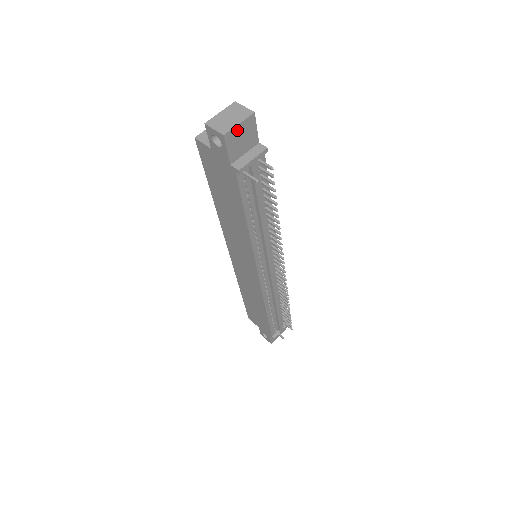
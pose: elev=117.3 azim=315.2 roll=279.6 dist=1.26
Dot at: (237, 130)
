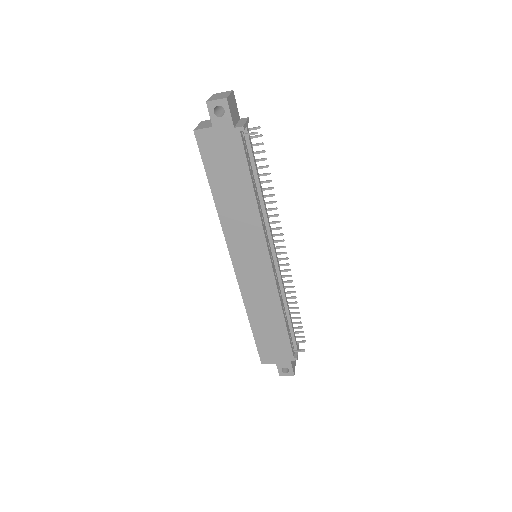
Dot at: (230, 99)
